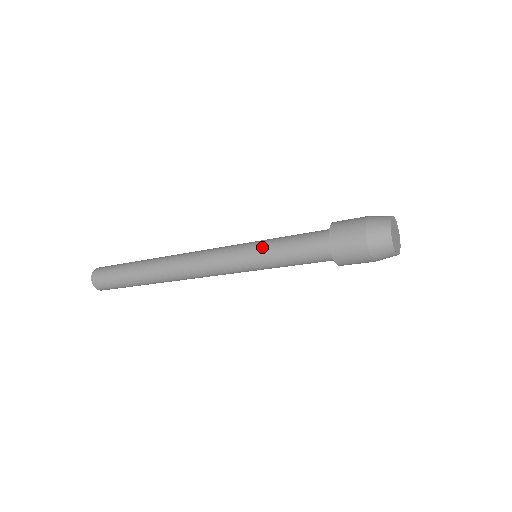
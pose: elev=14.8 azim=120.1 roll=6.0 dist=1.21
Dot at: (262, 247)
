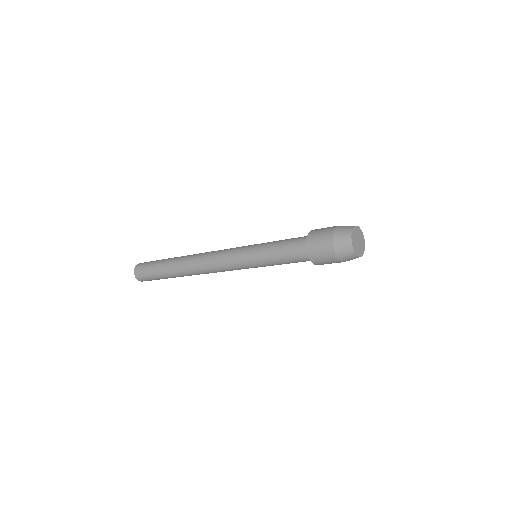
Dot at: (262, 244)
